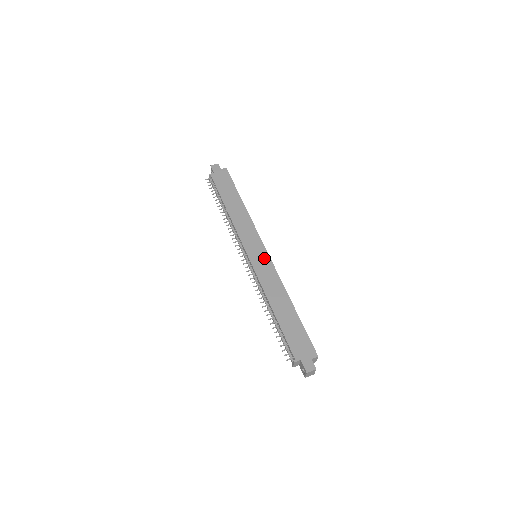
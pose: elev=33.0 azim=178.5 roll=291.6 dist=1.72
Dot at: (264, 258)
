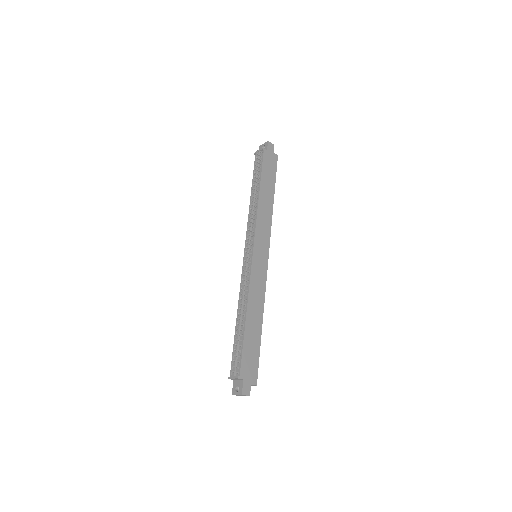
Dot at: (263, 265)
